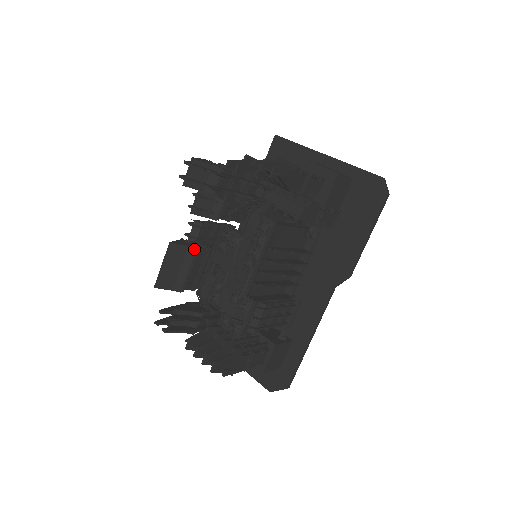
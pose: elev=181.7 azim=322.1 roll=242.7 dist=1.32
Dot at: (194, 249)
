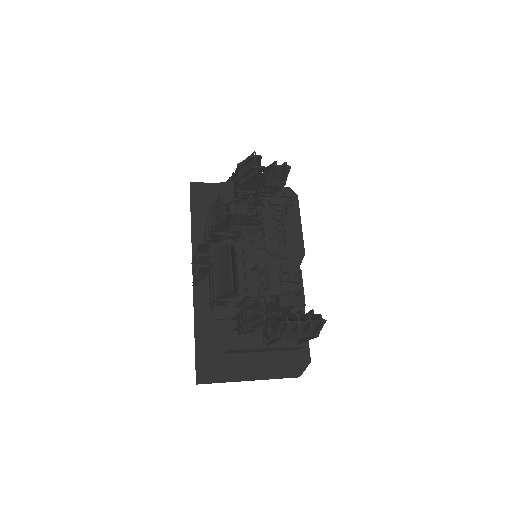
Dot at: (235, 251)
